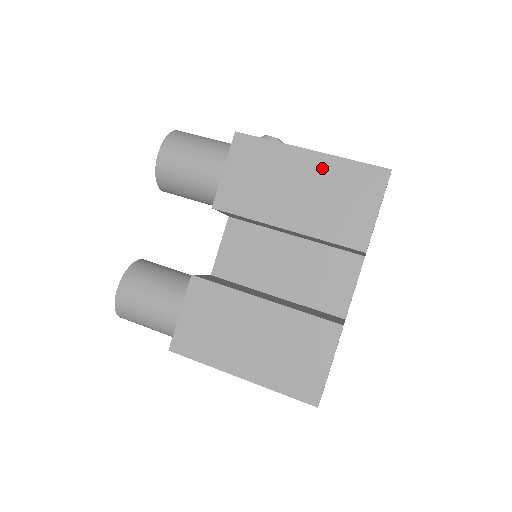
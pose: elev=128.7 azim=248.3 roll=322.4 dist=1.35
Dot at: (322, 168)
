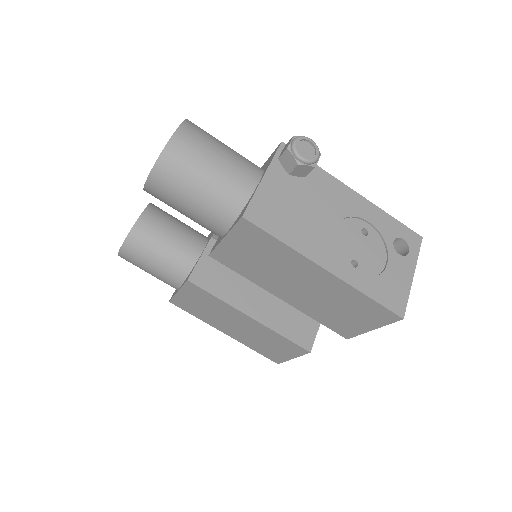
Dot at: (333, 286)
